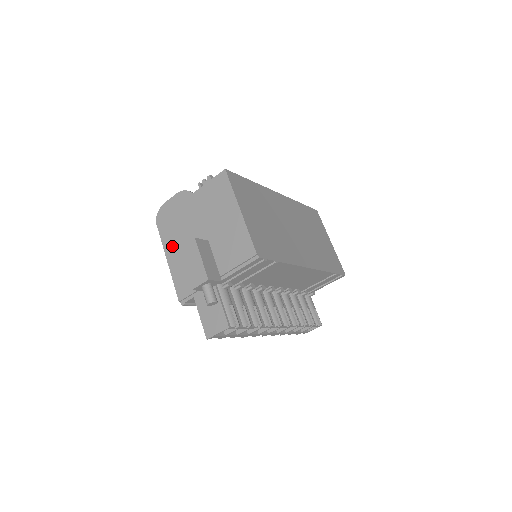
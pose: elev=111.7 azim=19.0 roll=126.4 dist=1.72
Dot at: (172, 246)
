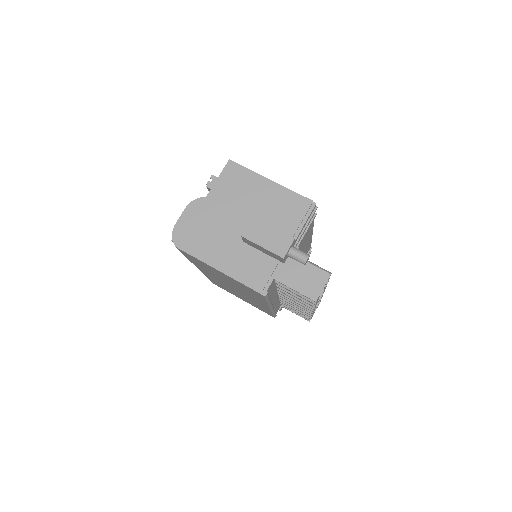
Dot at: (214, 254)
